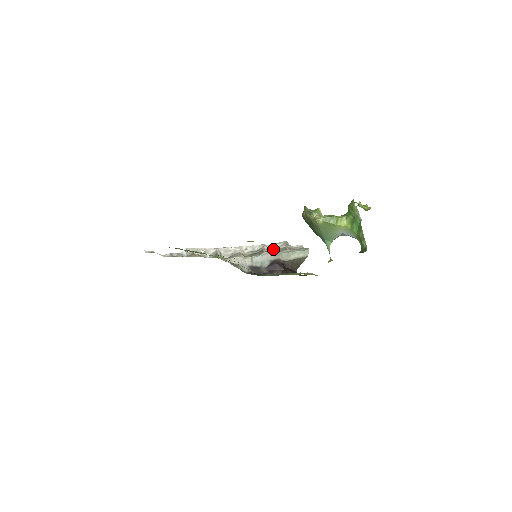
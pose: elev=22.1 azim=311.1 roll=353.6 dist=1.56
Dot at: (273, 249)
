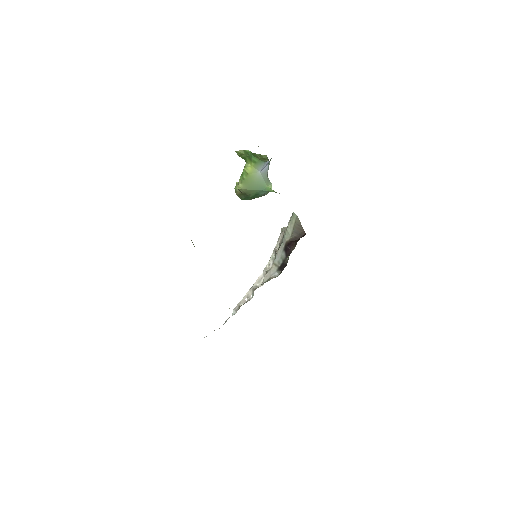
Dot at: (280, 243)
